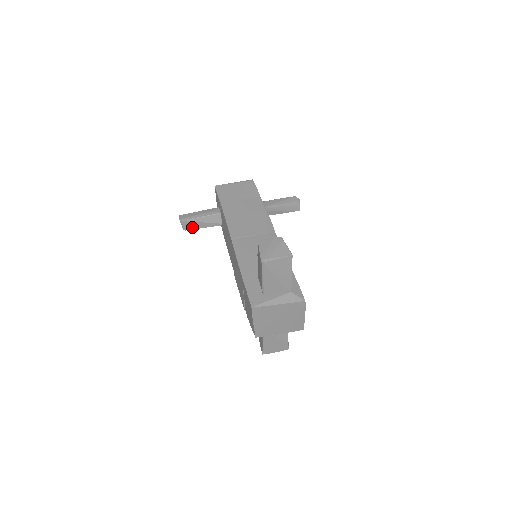
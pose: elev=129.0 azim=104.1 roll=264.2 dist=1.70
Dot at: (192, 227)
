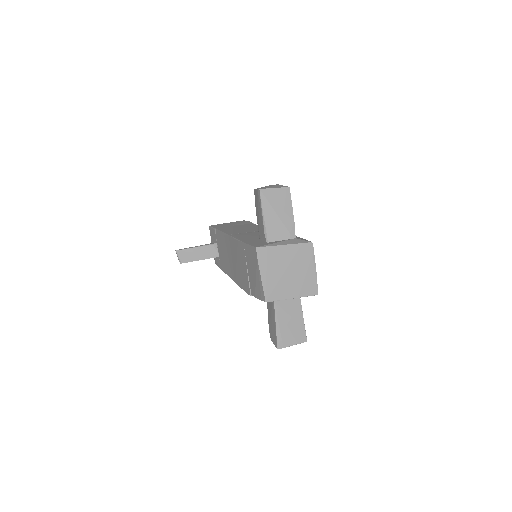
Dot at: (189, 259)
